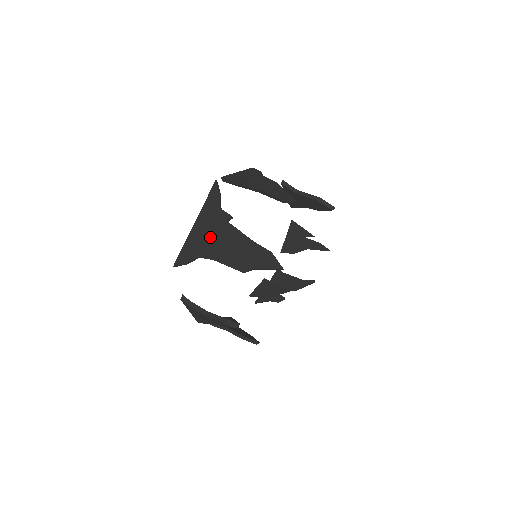
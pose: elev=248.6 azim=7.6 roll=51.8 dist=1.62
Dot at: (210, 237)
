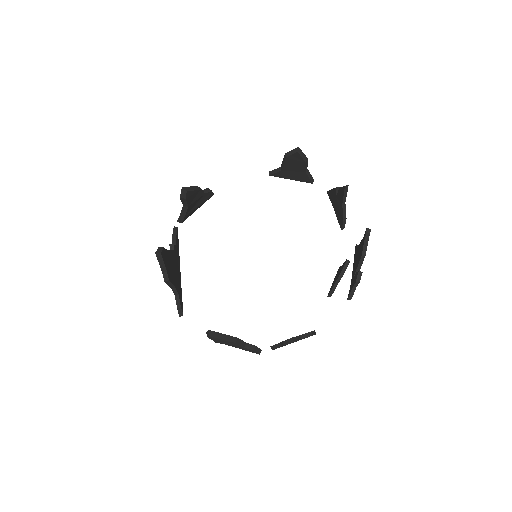
Dot at: occluded
